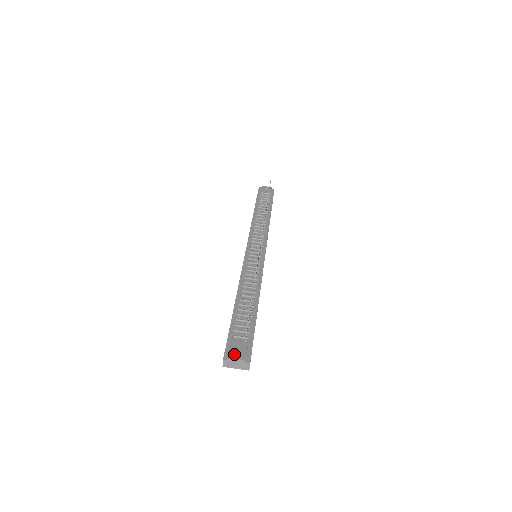
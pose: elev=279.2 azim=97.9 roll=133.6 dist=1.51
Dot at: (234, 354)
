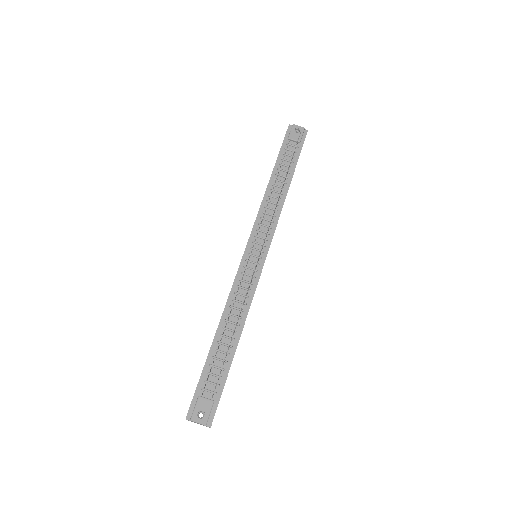
Dot at: (197, 415)
